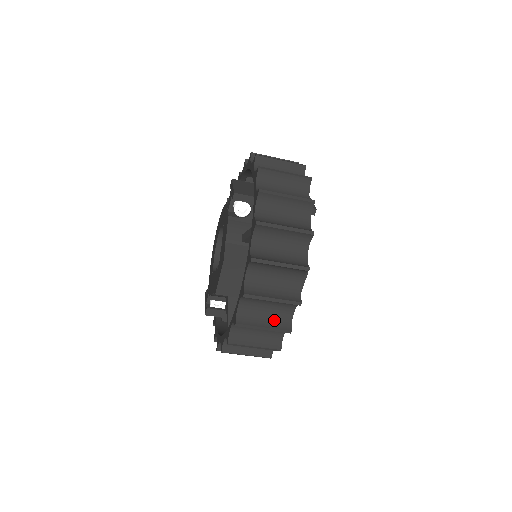
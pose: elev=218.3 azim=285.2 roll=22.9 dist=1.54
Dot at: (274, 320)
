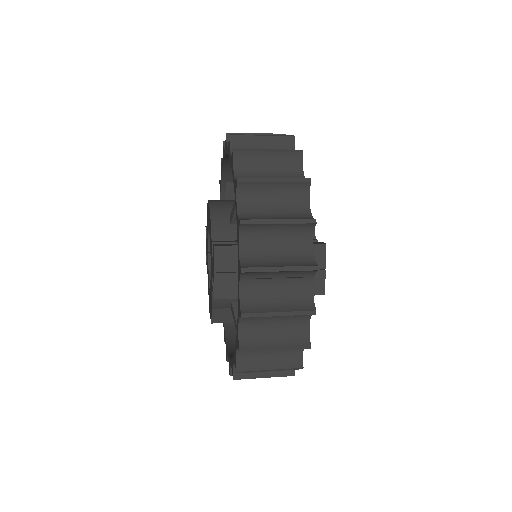
Dot at: occluded
